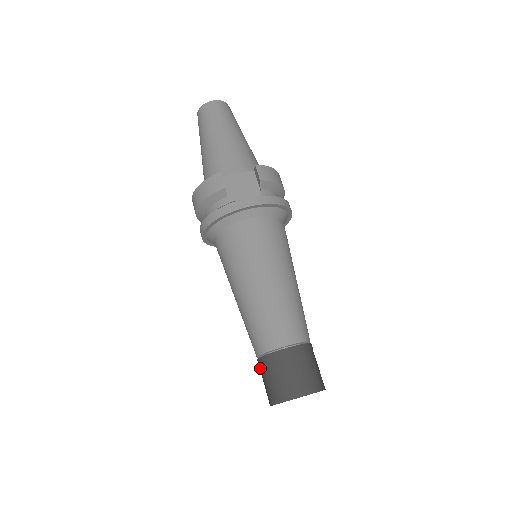
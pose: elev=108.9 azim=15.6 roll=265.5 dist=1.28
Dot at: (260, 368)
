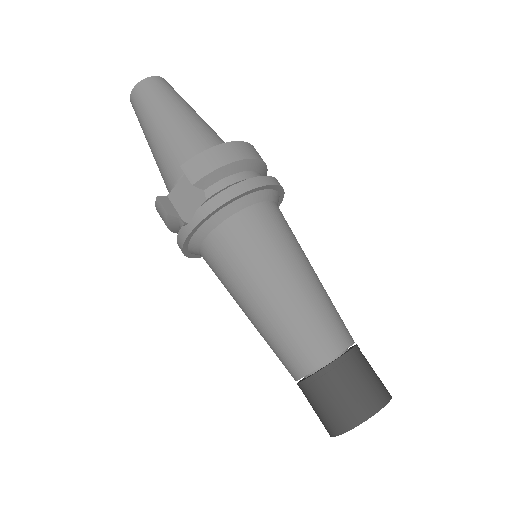
Dot at: occluded
